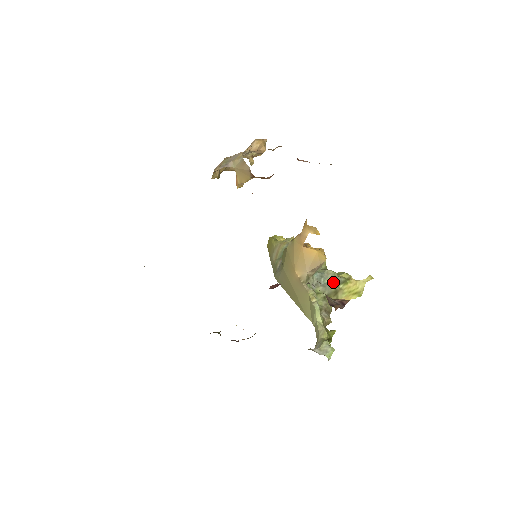
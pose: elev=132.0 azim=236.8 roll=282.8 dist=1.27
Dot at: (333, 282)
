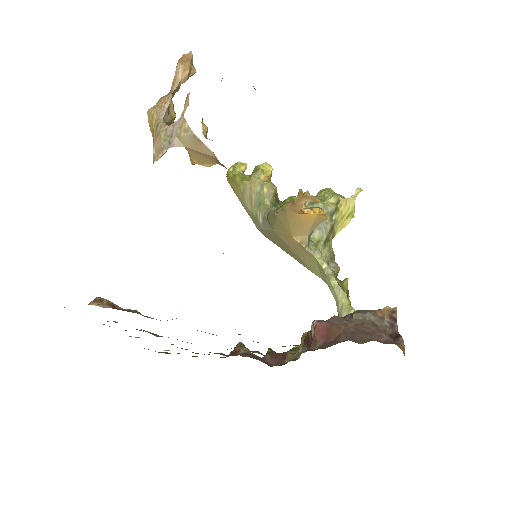
Dot at: occluded
